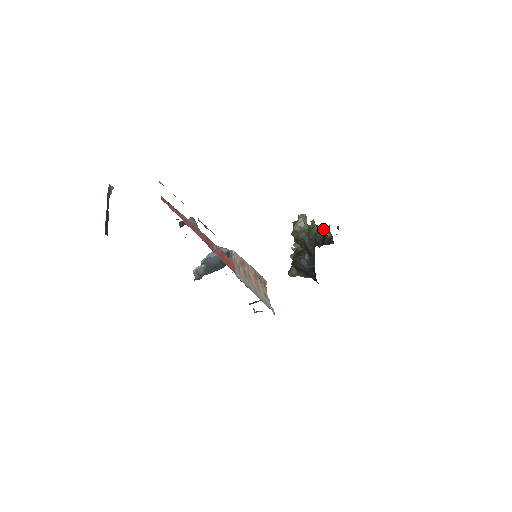
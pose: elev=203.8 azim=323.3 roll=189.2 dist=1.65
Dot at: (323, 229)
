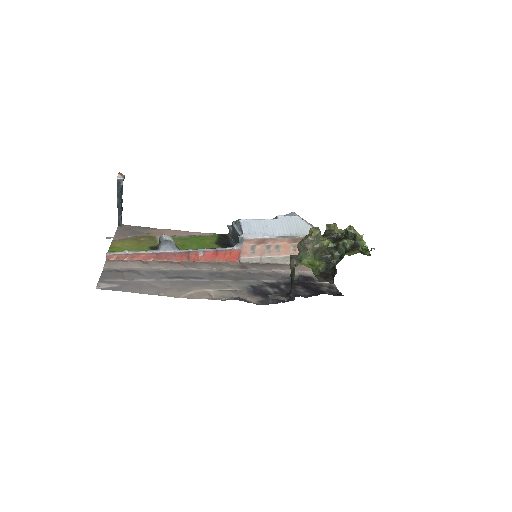
Dot at: (357, 240)
